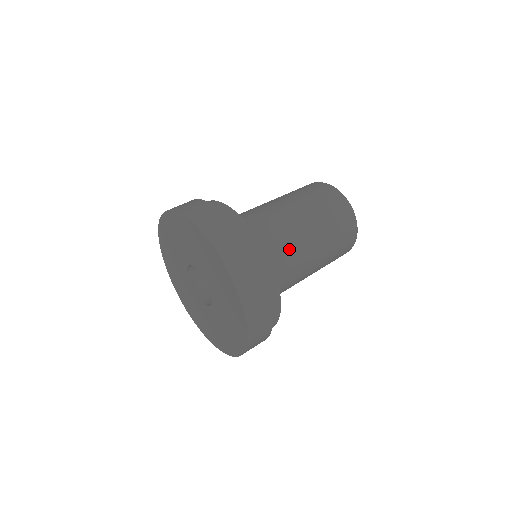
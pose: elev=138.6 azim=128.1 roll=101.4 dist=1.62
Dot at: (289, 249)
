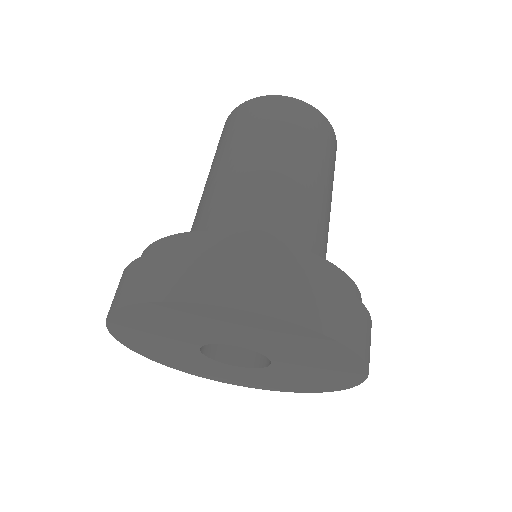
Dot at: (269, 204)
